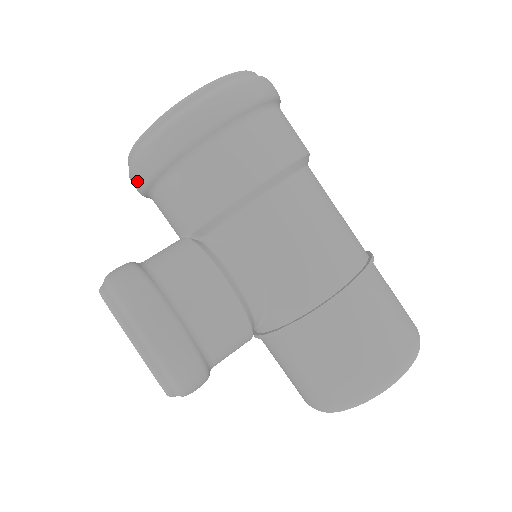
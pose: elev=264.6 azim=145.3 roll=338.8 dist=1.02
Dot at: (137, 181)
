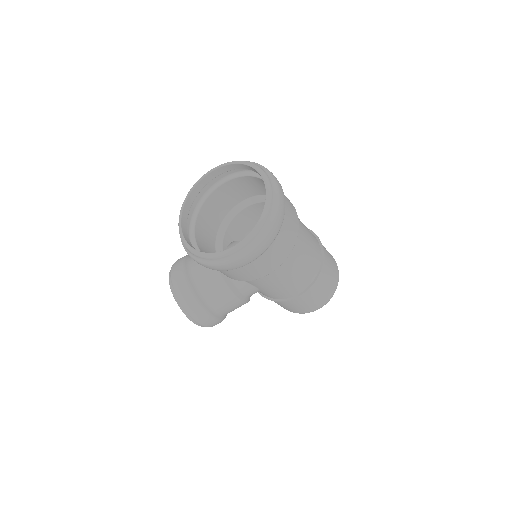
Dot at: occluded
